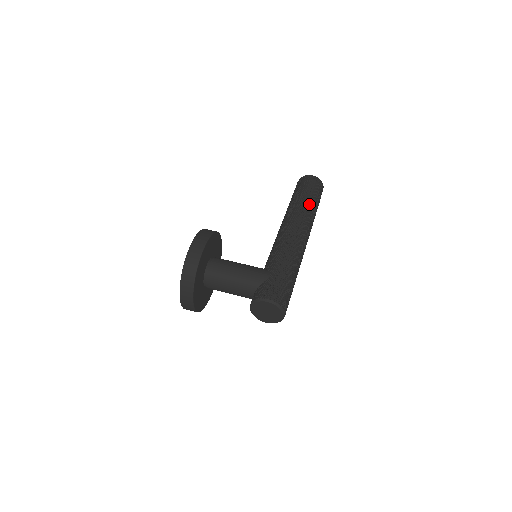
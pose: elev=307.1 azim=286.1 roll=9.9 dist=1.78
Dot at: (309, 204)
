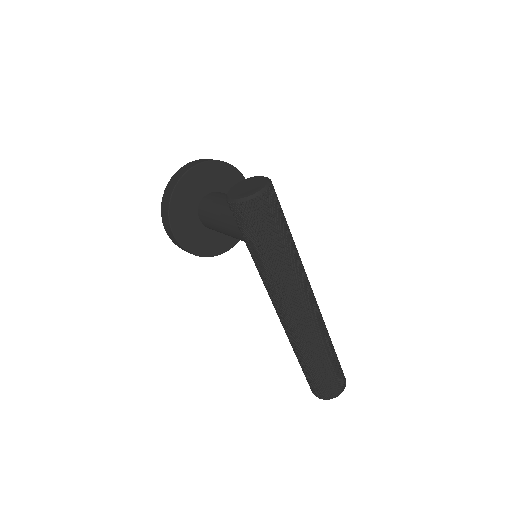
Dot at: occluded
